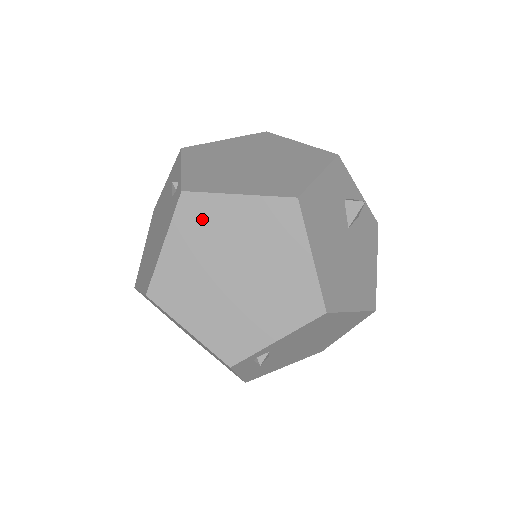
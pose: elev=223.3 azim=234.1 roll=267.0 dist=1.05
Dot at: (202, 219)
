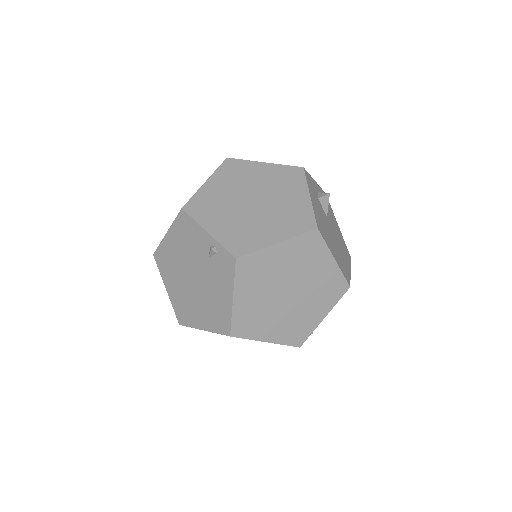
Dot at: (256, 270)
